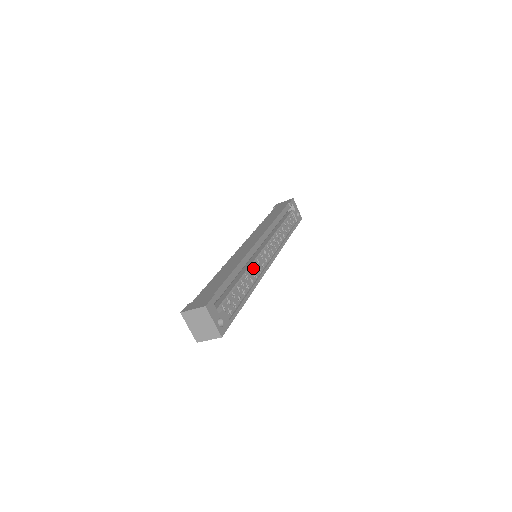
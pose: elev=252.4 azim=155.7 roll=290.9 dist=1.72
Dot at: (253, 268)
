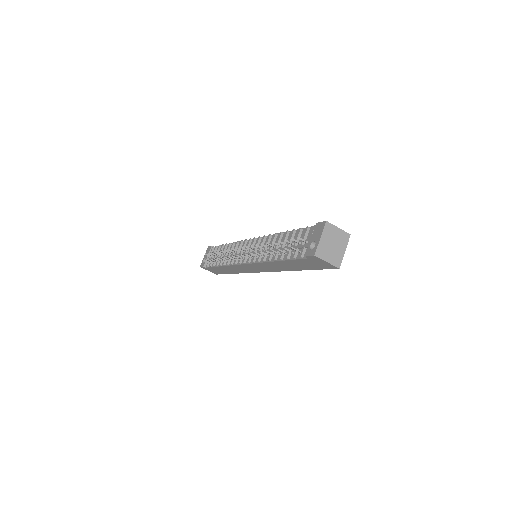
Dot at: occluded
